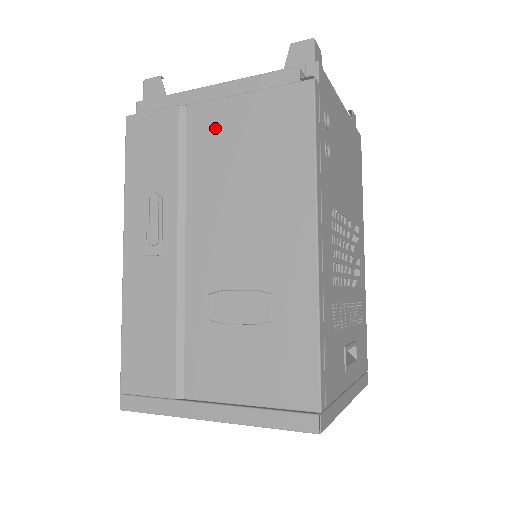
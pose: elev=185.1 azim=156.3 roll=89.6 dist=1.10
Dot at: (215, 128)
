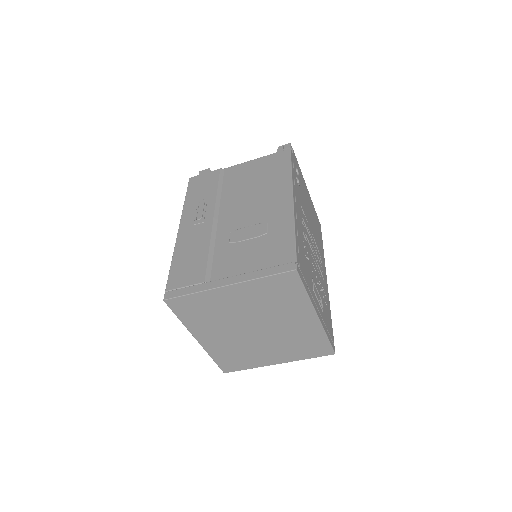
Dot at: (239, 173)
